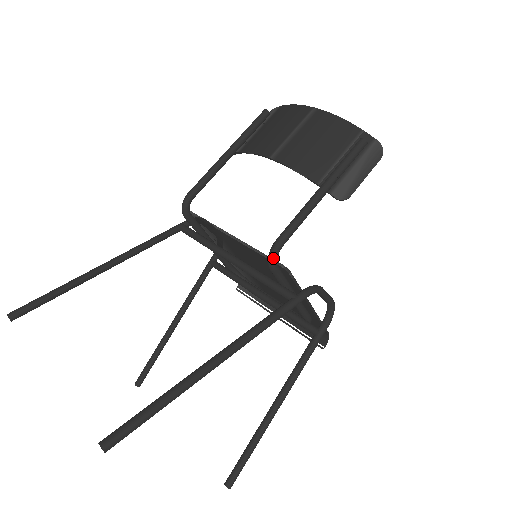
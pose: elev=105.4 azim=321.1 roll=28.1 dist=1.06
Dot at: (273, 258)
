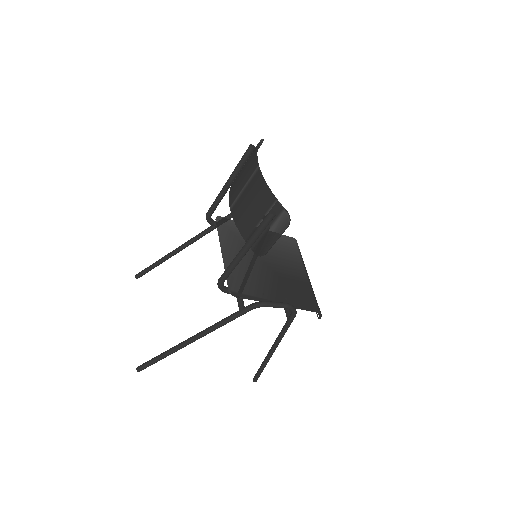
Dot at: (219, 288)
